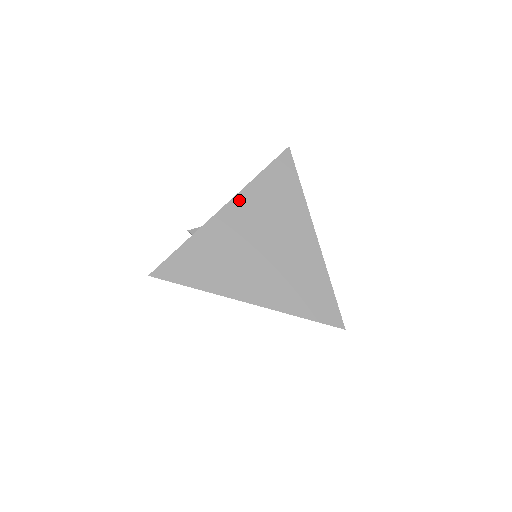
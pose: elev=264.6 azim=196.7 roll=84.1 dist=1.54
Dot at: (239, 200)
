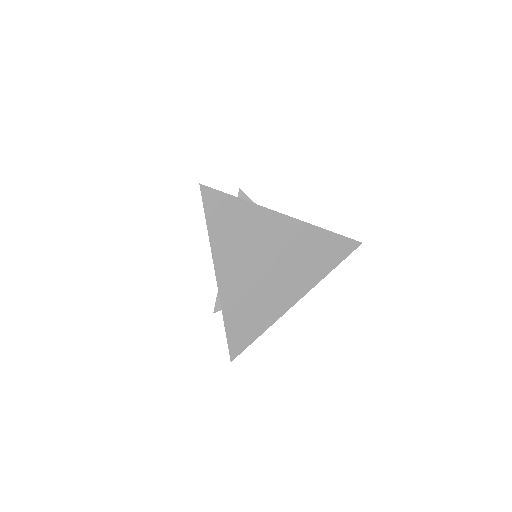
Dot at: (219, 262)
